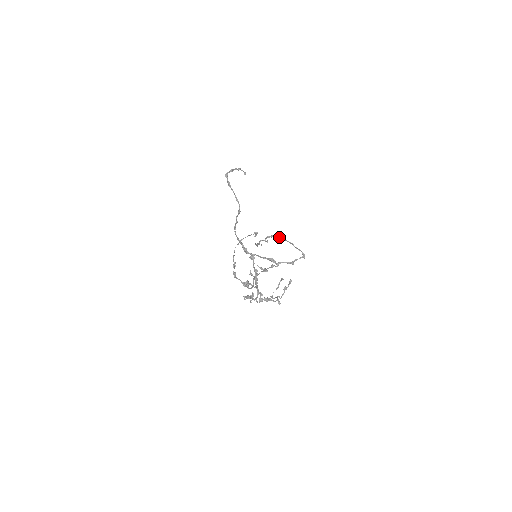
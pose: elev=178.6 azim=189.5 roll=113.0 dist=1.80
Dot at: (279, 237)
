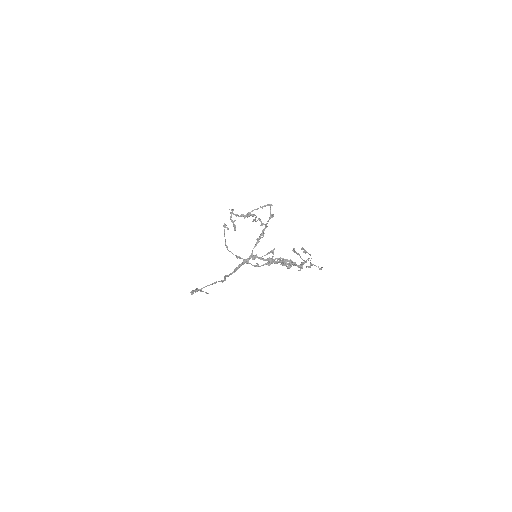
Dot at: (242, 215)
